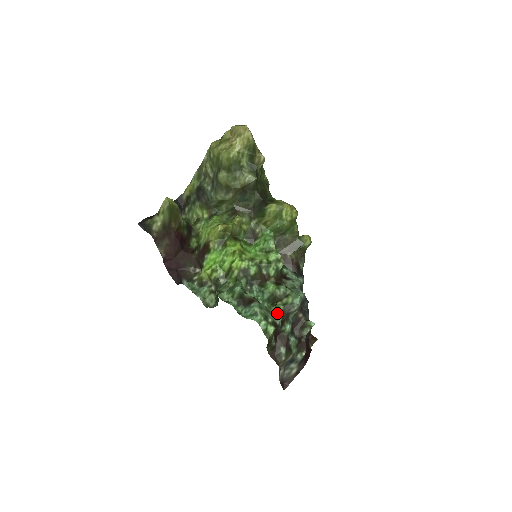
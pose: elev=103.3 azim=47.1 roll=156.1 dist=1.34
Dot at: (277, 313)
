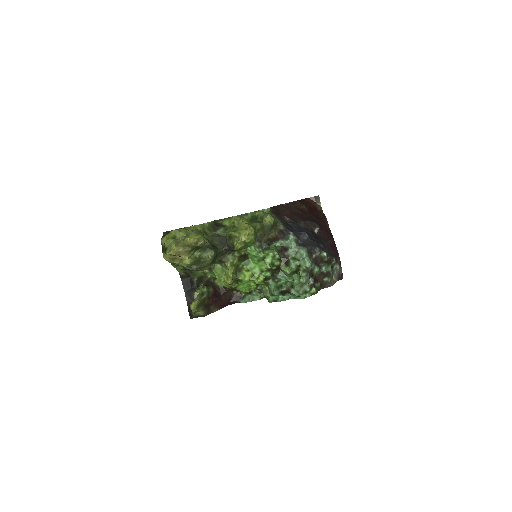
Dot at: (306, 280)
